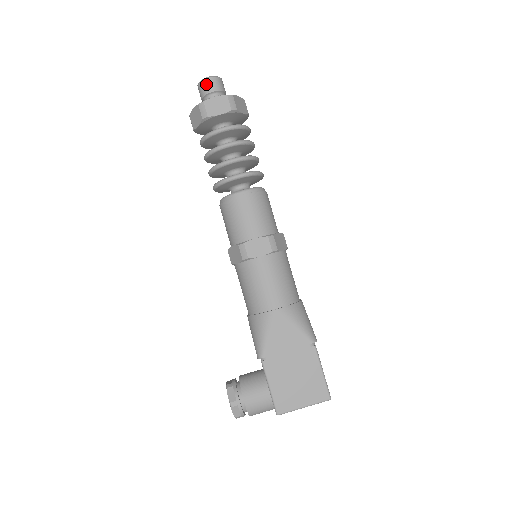
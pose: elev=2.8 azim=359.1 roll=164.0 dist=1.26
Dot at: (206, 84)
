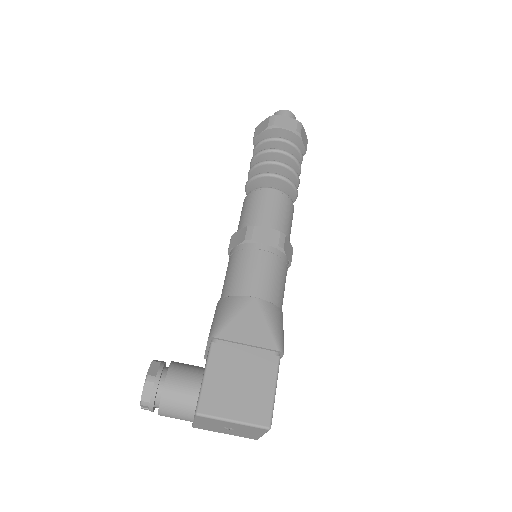
Dot at: (282, 113)
